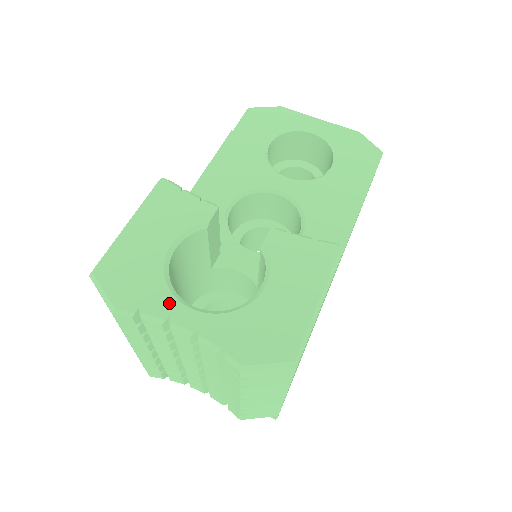
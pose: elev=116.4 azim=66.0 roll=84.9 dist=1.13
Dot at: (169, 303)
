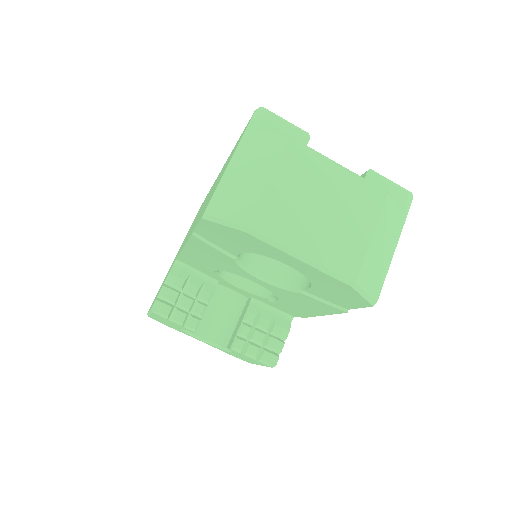
Dot at: occluded
